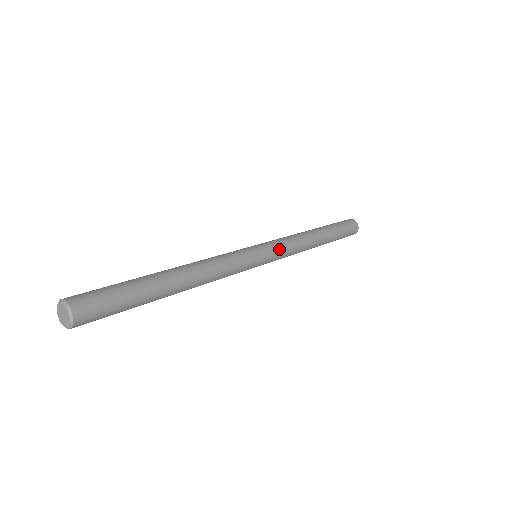
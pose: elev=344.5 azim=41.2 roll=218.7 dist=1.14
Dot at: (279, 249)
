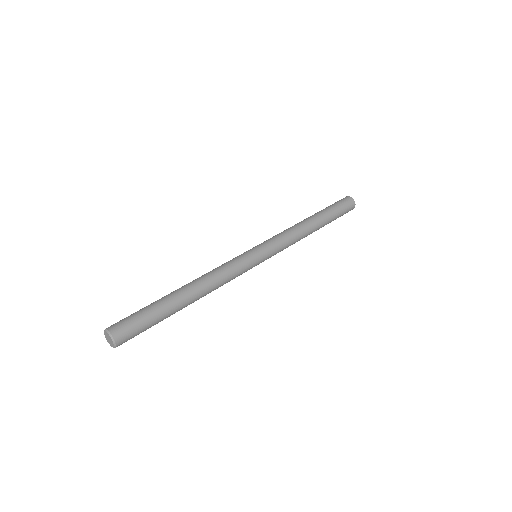
Dot at: (276, 249)
